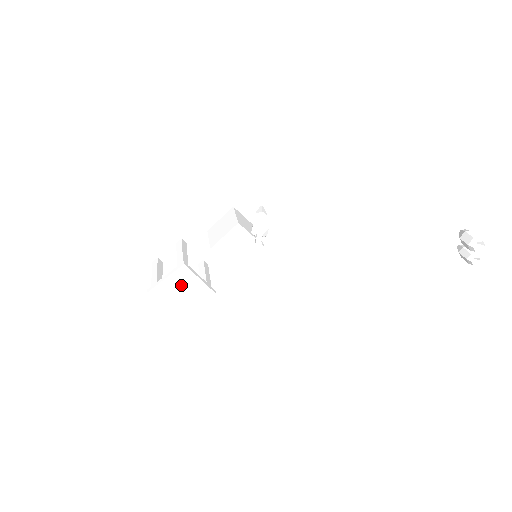
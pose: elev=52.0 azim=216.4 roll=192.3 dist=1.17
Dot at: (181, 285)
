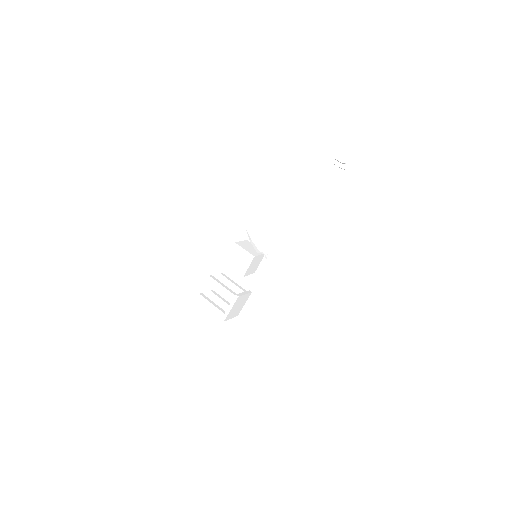
Dot at: (237, 304)
